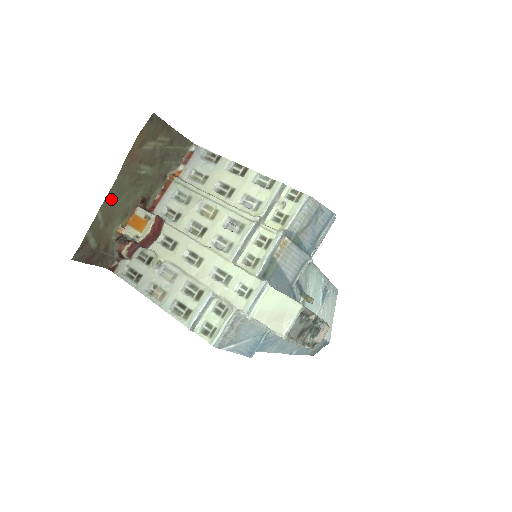
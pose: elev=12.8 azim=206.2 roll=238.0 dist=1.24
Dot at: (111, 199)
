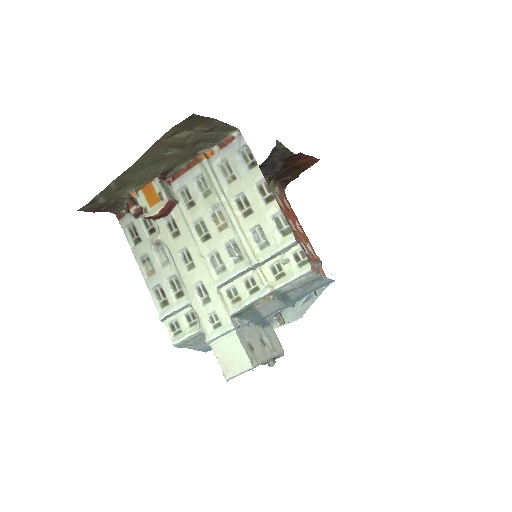
Dot at: (128, 173)
